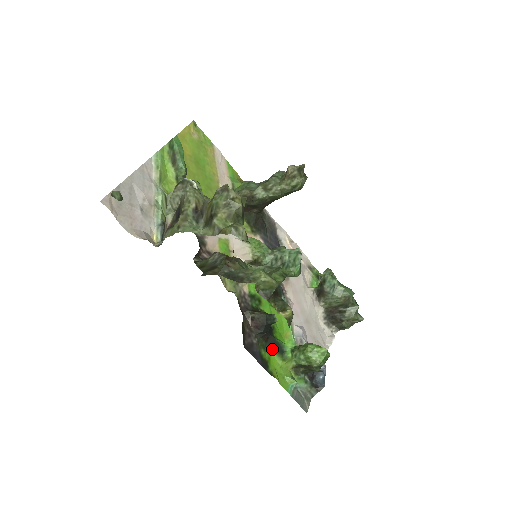
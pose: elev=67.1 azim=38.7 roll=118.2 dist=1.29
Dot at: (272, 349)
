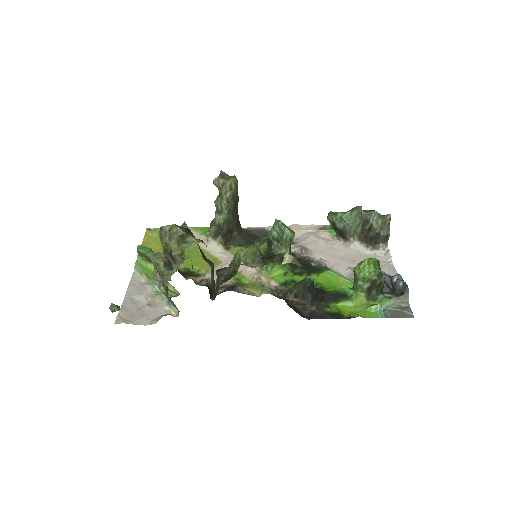
Dot at: (334, 302)
